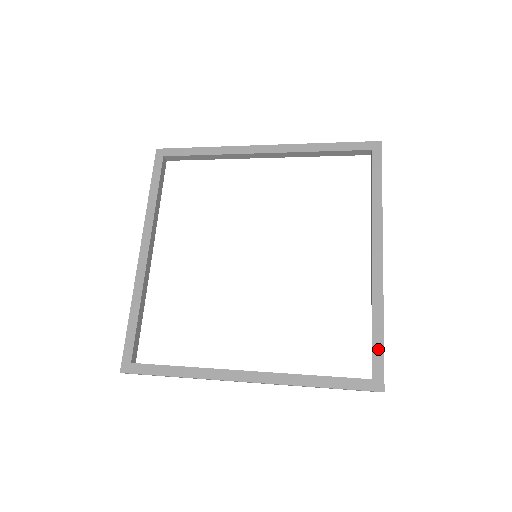
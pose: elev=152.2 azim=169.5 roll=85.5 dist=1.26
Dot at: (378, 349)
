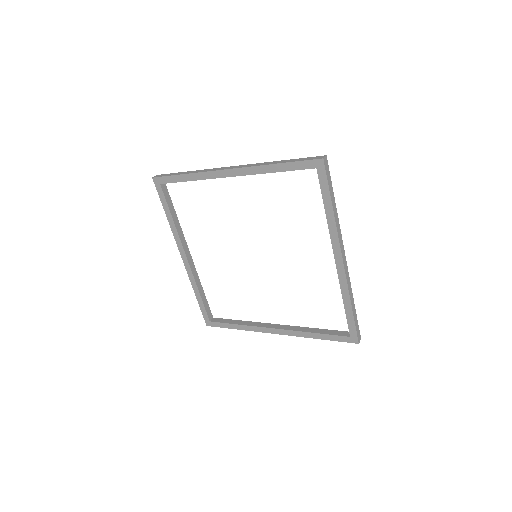
Dot at: (224, 325)
